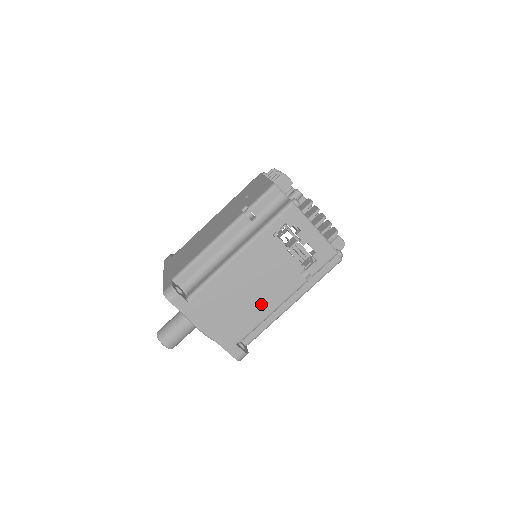
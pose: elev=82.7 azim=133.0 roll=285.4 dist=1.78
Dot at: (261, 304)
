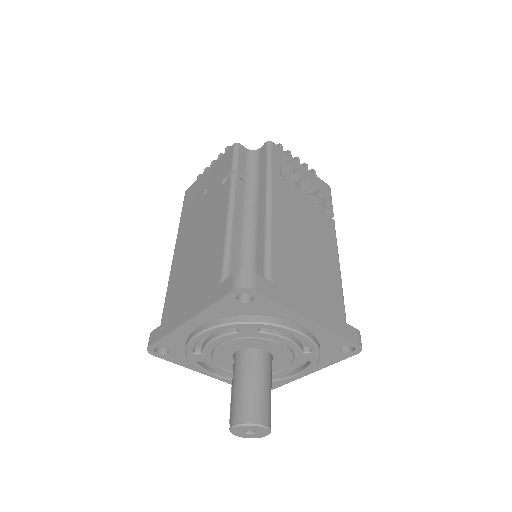
Dot at: (326, 259)
